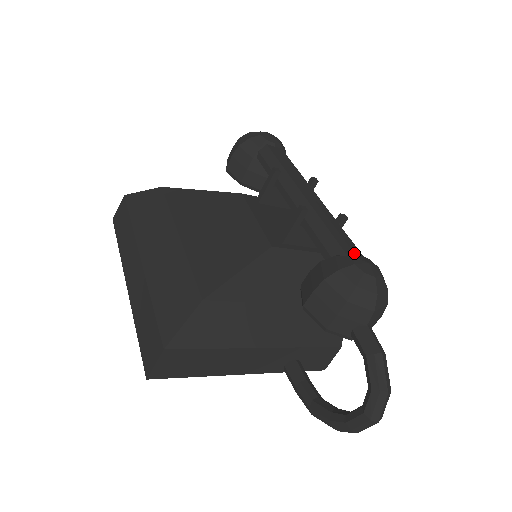
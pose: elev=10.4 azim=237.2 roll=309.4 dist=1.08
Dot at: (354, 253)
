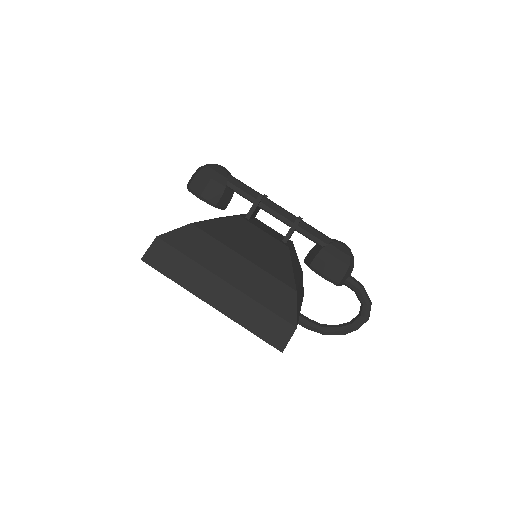
Dot at: (332, 239)
